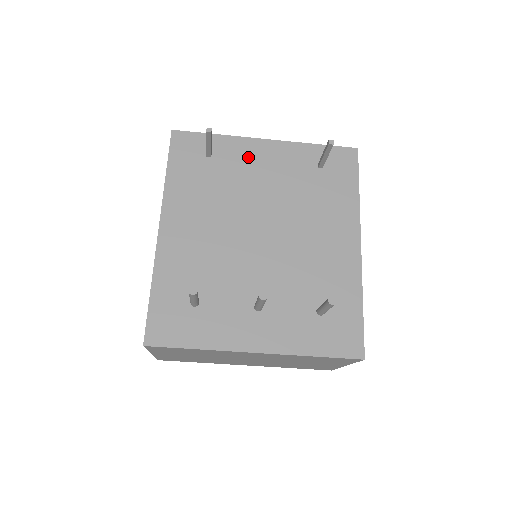
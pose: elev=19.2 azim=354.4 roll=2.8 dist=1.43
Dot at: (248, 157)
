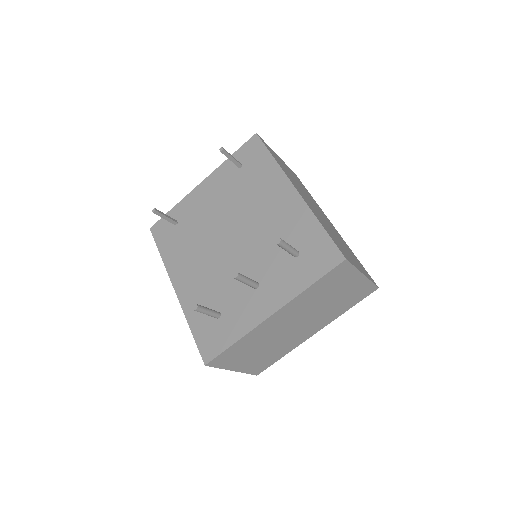
Dot at: (197, 203)
